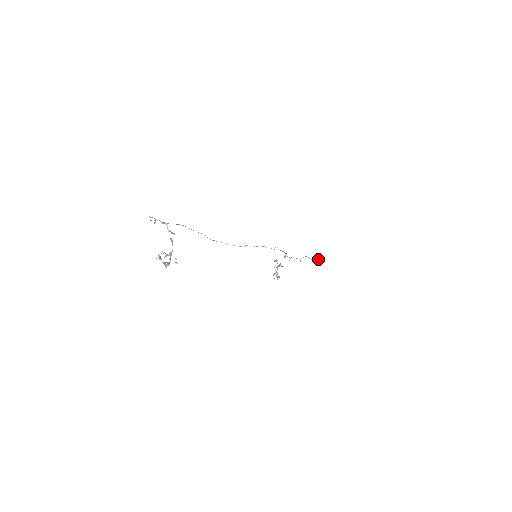
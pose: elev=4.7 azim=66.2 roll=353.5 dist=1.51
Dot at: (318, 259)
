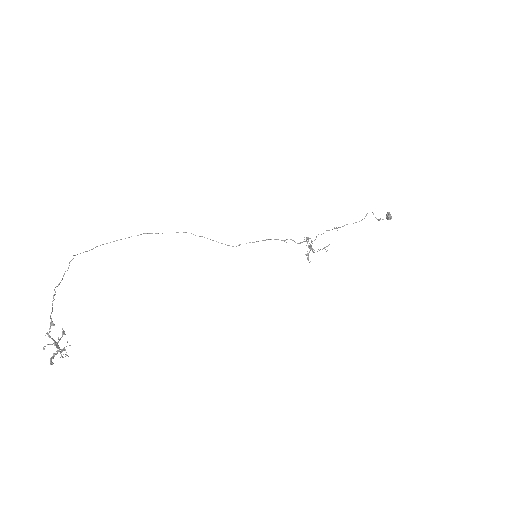
Dot at: (387, 219)
